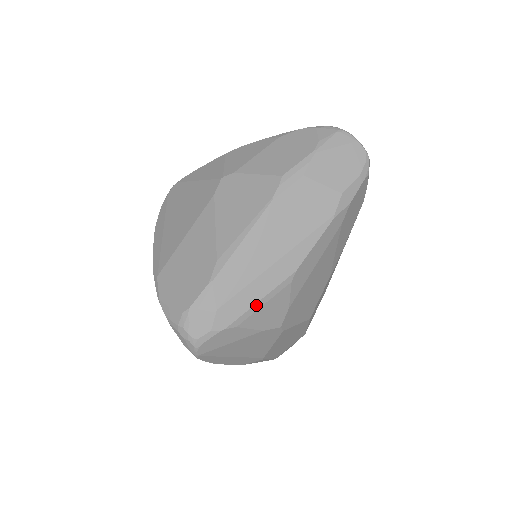
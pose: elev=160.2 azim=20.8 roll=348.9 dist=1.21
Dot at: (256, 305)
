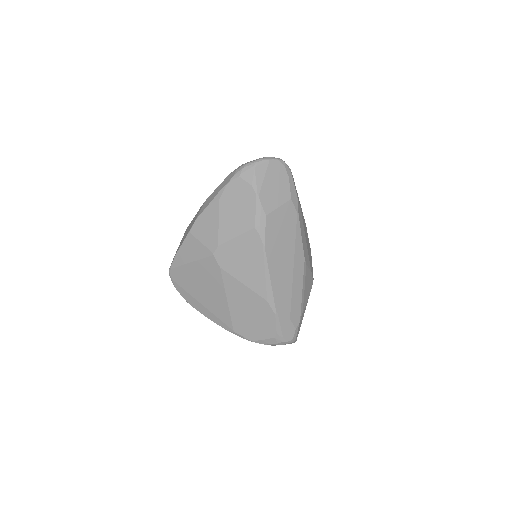
Dot at: (302, 294)
